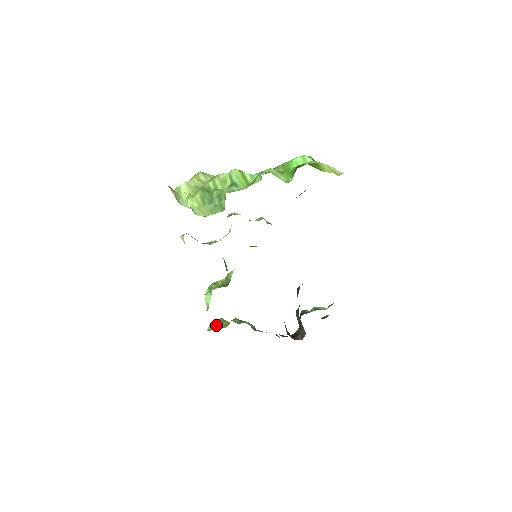
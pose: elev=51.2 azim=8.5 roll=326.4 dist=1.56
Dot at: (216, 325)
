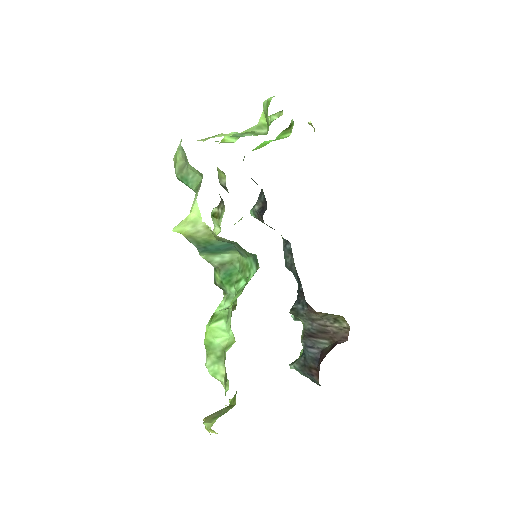
Dot at: (215, 416)
